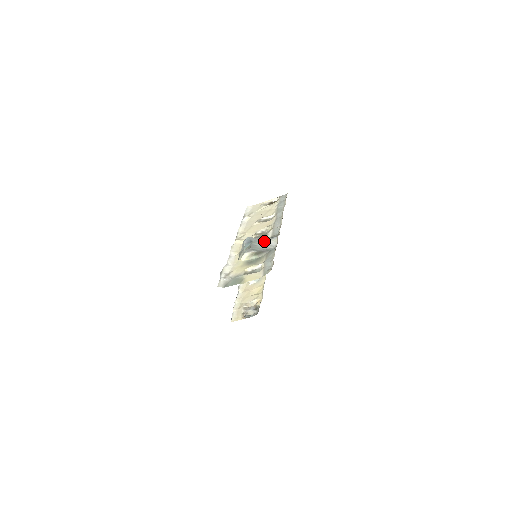
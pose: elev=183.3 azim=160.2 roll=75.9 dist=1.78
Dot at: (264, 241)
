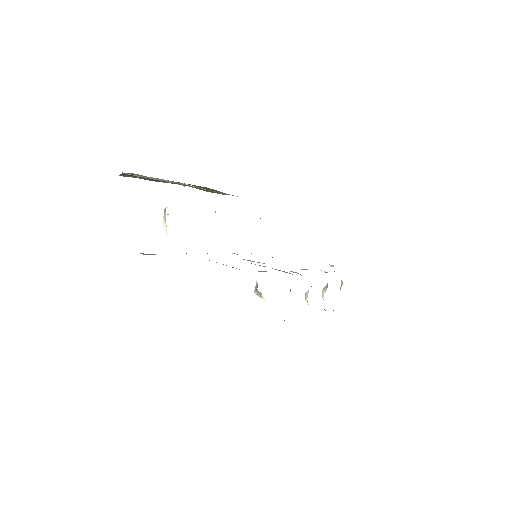
Dot at: occluded
